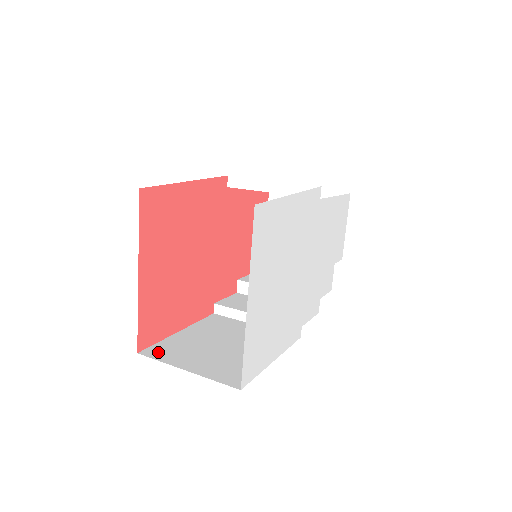
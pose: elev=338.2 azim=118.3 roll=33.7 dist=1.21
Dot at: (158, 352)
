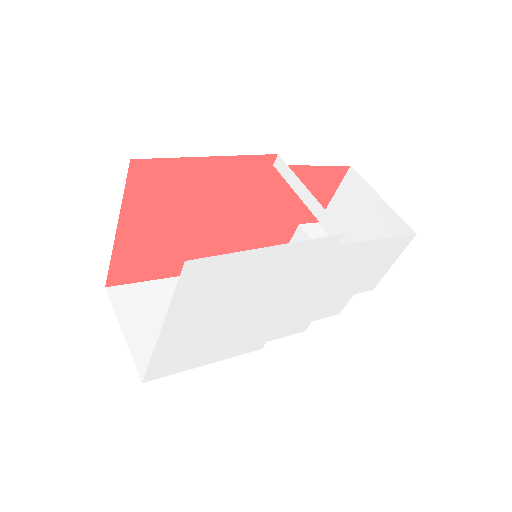
Dot at: (122, 296)
